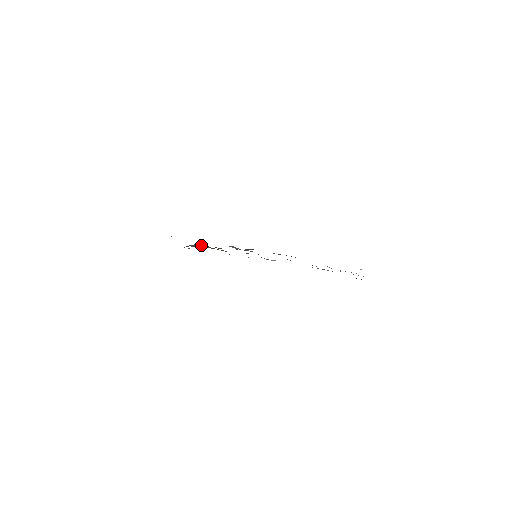
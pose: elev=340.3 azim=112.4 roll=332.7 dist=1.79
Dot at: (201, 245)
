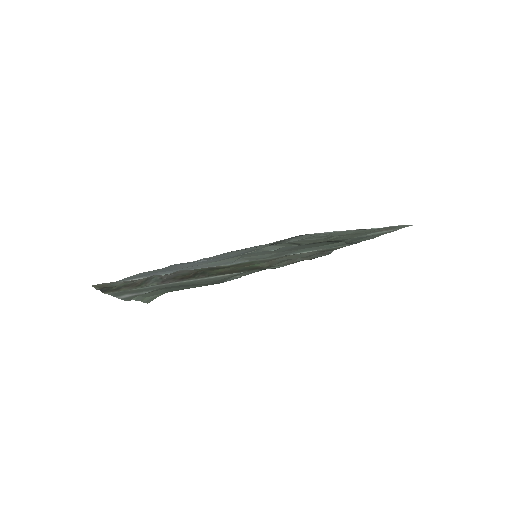
Dot at: (201, 273)
